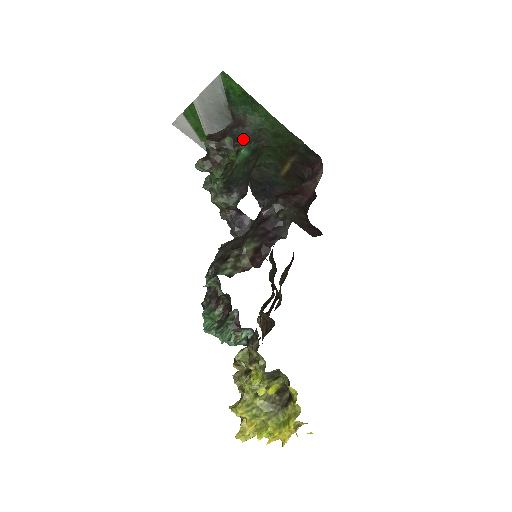
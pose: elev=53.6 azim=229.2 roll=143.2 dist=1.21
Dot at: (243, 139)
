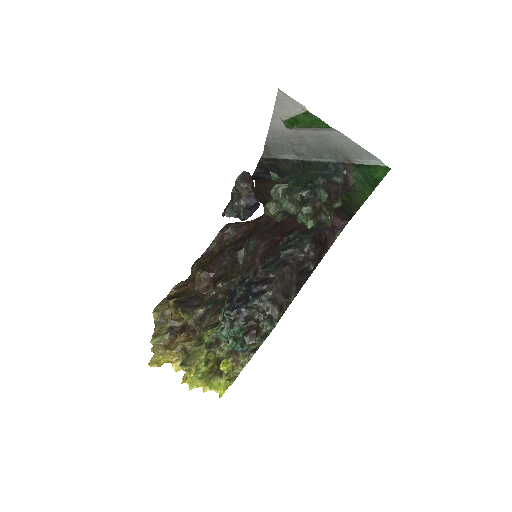
Dot at: occluded
